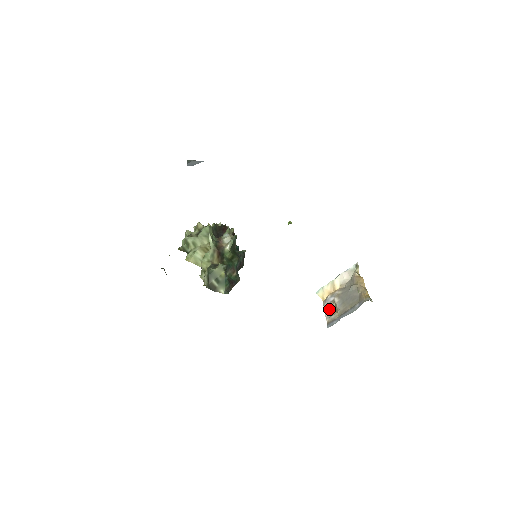
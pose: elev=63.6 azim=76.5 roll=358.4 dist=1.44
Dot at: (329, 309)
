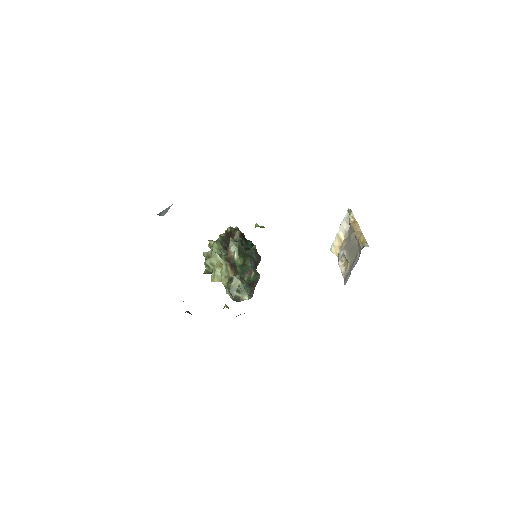
Dot at: (343, 264)
